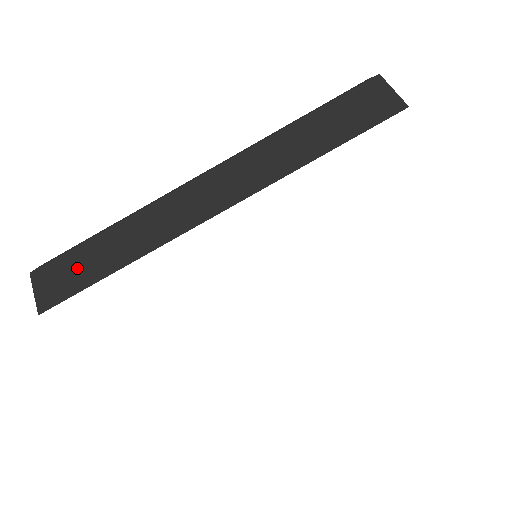
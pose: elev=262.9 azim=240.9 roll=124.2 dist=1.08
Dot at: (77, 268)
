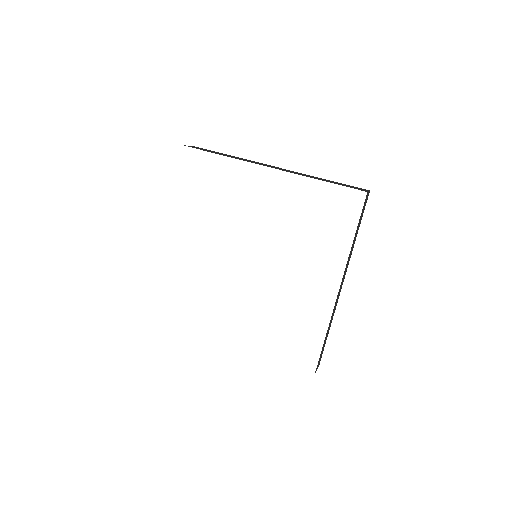
Dot at: occluded
